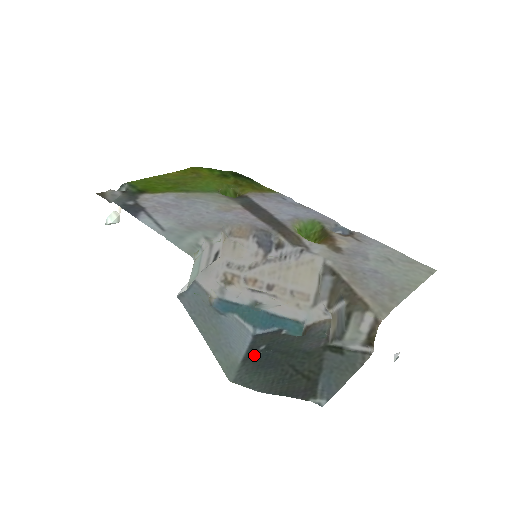
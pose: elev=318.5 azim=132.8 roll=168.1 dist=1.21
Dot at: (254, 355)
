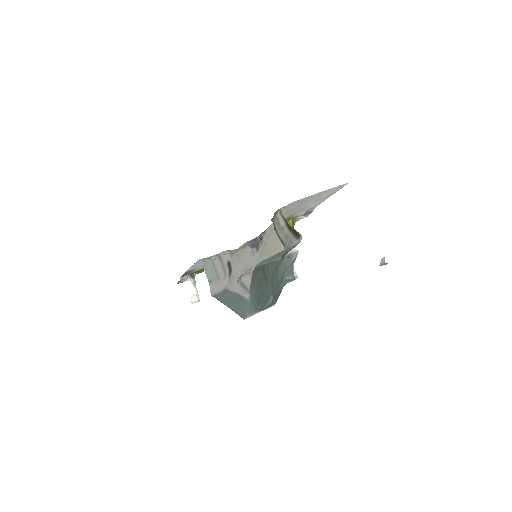
Dot at: (265, 305)
